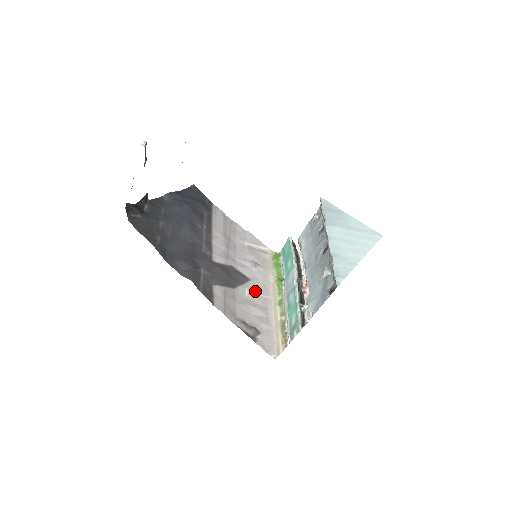
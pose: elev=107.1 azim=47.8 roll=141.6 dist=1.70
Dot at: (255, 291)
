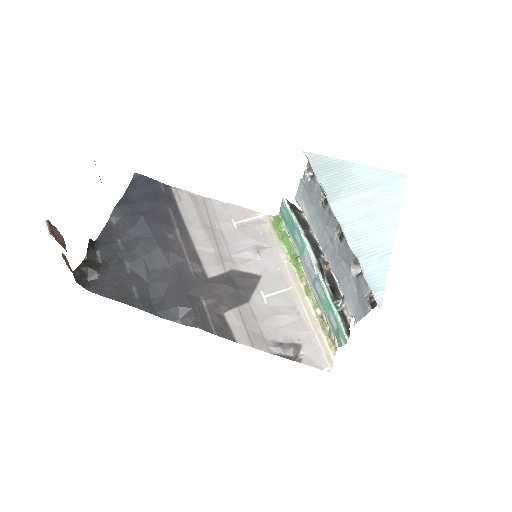
Dot at: (273, 290)
